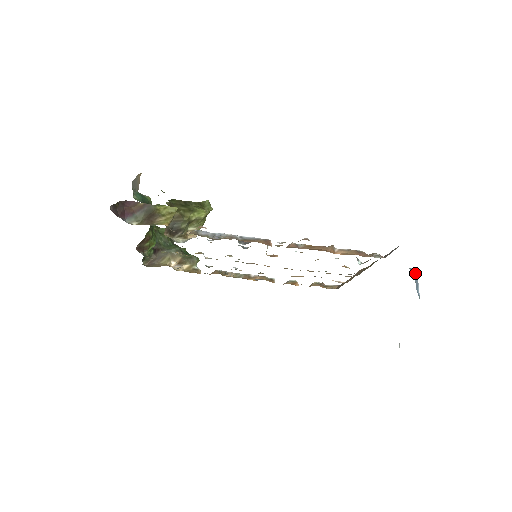
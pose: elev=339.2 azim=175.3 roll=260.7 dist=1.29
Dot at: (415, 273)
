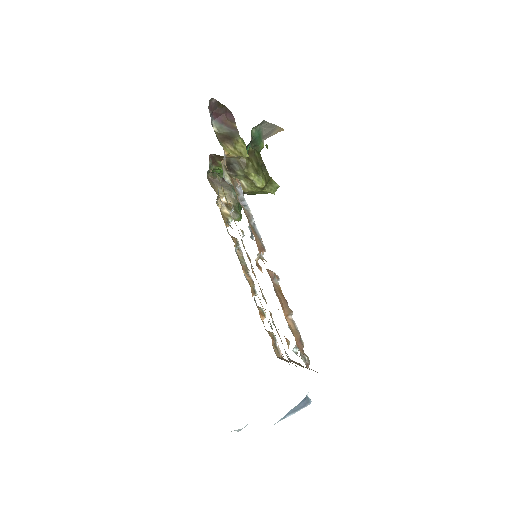
Dot at: (306, 403)
